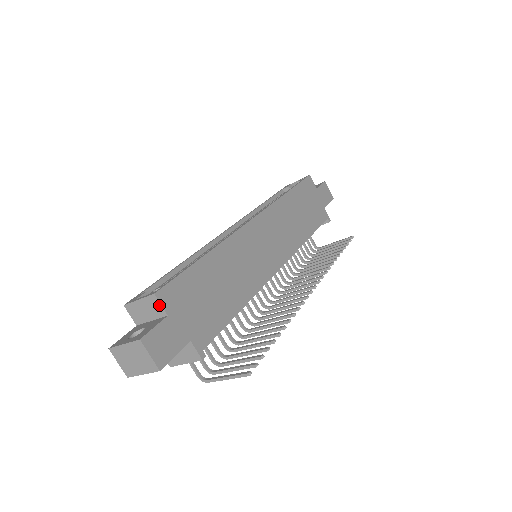
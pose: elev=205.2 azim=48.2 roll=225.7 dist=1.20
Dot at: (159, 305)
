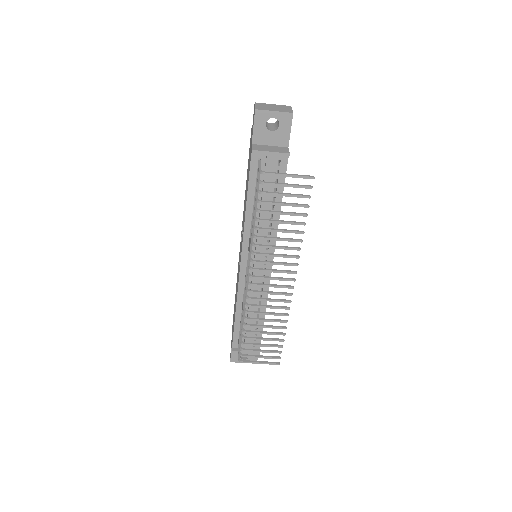
Dot at: occluded
